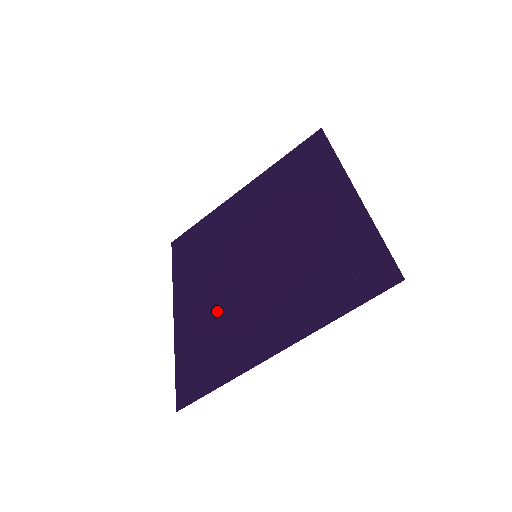
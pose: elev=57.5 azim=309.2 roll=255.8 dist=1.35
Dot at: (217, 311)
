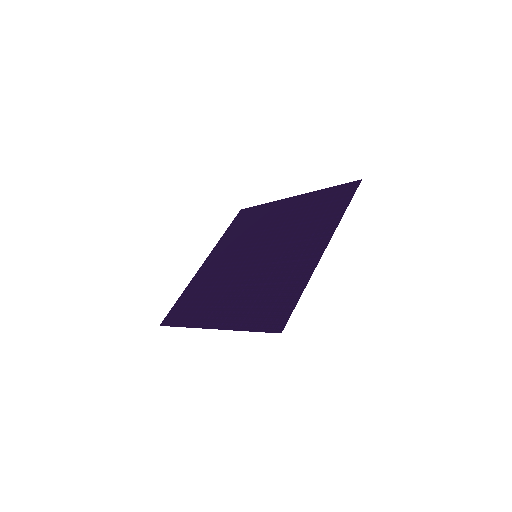
Dot at: (216, 279)
